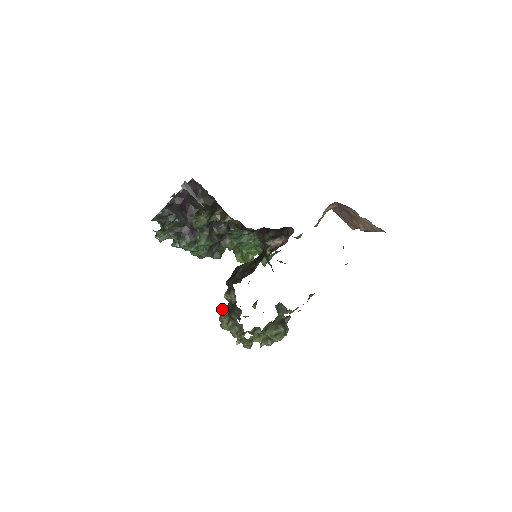
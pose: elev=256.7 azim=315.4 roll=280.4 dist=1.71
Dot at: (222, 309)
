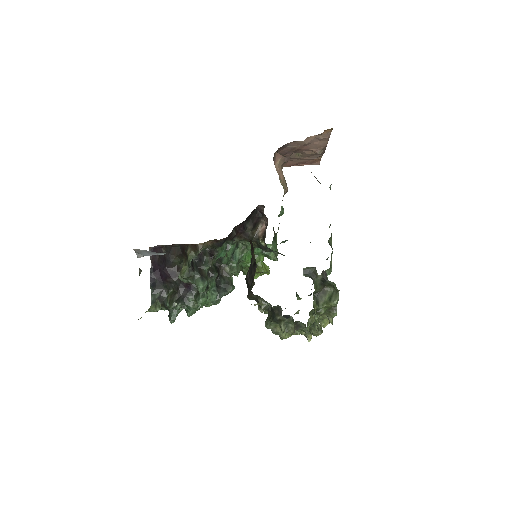
Dot at: (266, 323)
